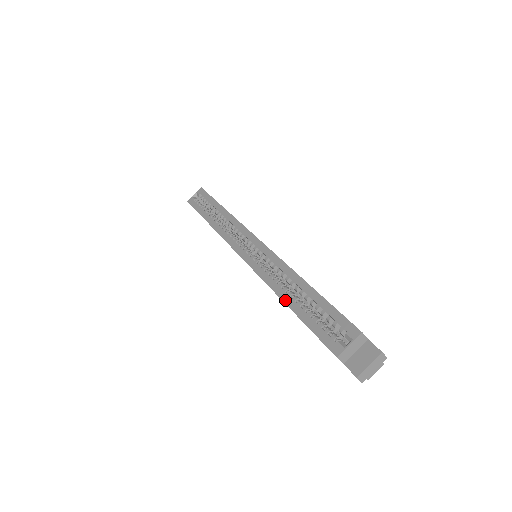
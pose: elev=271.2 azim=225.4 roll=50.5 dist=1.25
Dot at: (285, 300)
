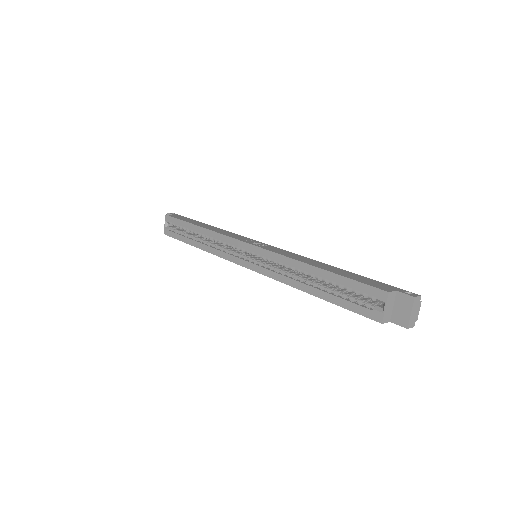
Dot at: (308, 291)
